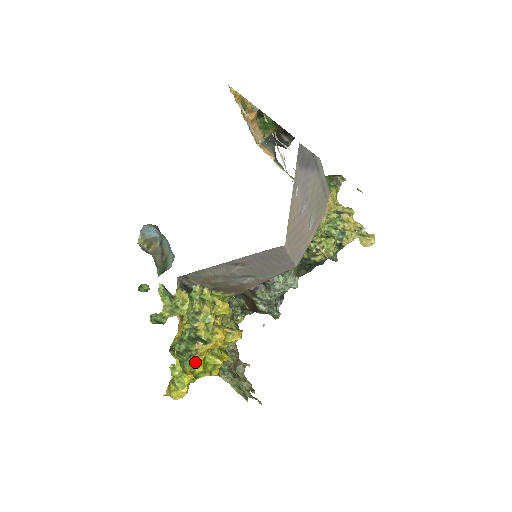
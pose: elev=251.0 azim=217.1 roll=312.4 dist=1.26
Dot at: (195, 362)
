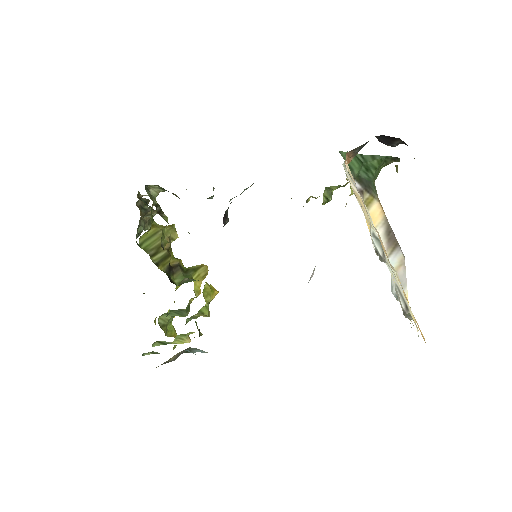
Dot at: occluded
